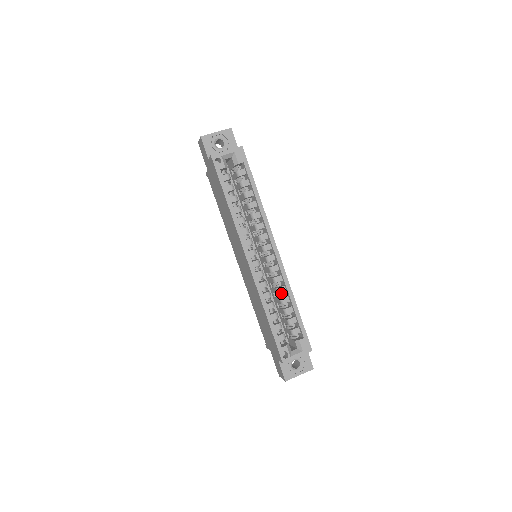
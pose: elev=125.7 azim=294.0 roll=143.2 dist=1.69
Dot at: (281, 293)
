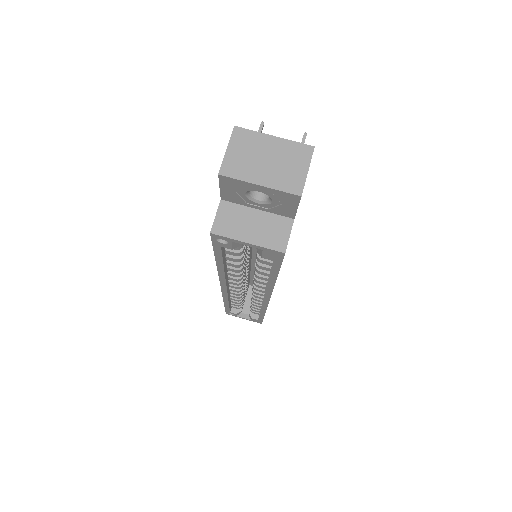
Dot at: occluded
